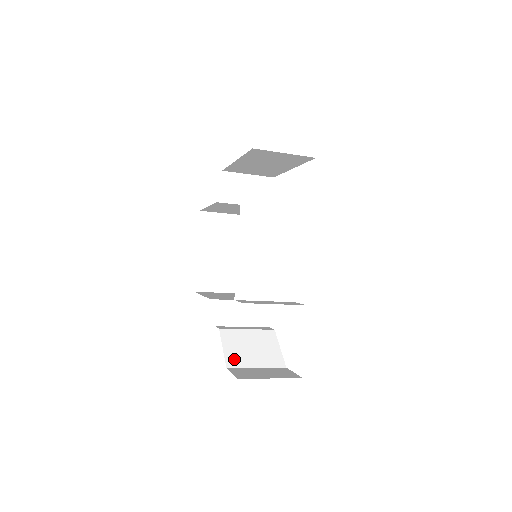
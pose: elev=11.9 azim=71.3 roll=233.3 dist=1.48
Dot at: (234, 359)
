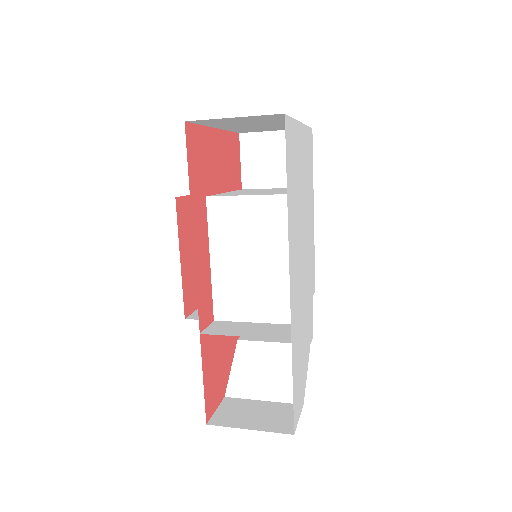
Dot at: (239, 385)
